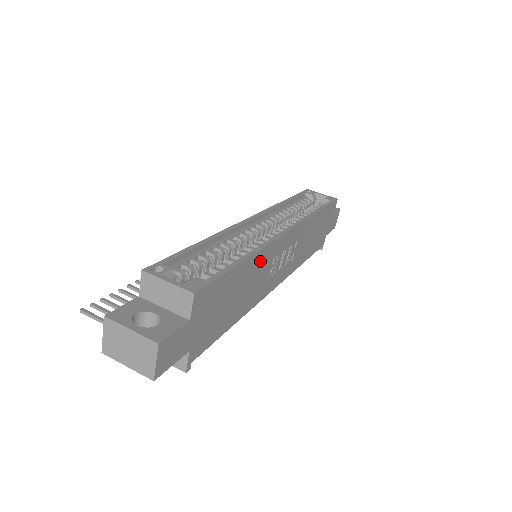
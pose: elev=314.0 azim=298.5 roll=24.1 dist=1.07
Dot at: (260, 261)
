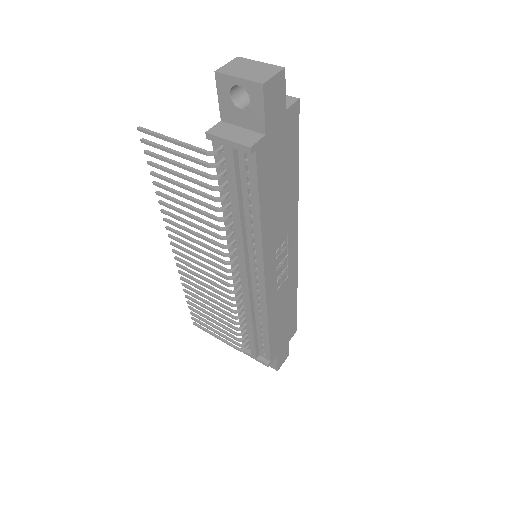
Dot at: (291, 208)
